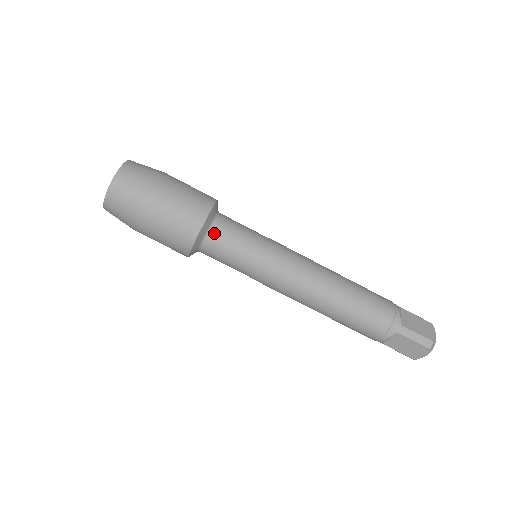
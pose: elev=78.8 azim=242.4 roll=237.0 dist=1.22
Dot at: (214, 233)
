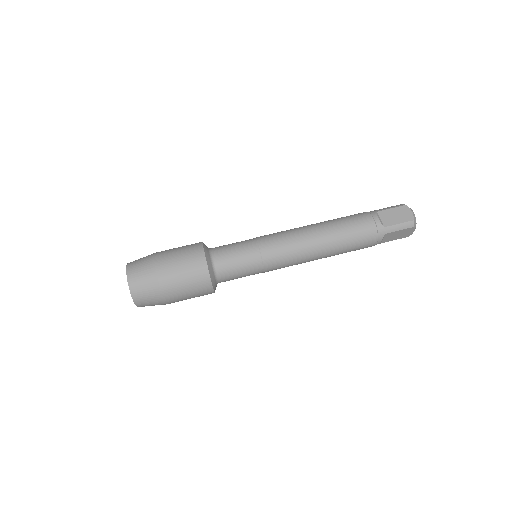
Dot at: (219, 270)
